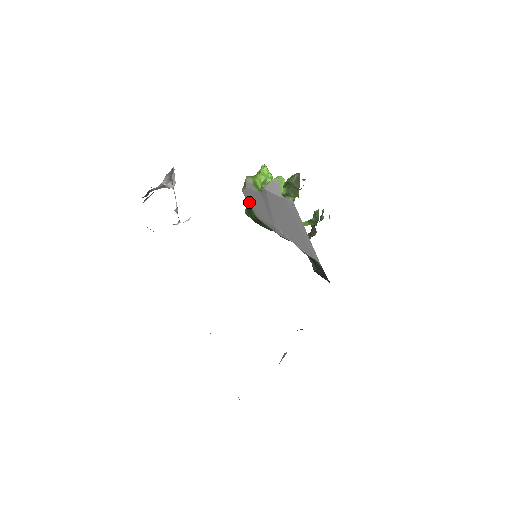
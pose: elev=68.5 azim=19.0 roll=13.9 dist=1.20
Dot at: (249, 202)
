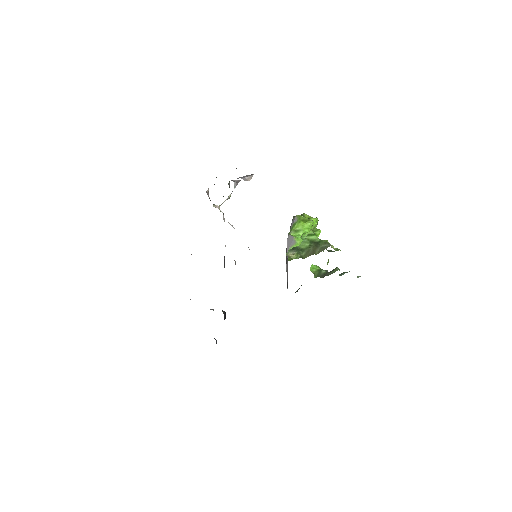
Dot at: occluded
